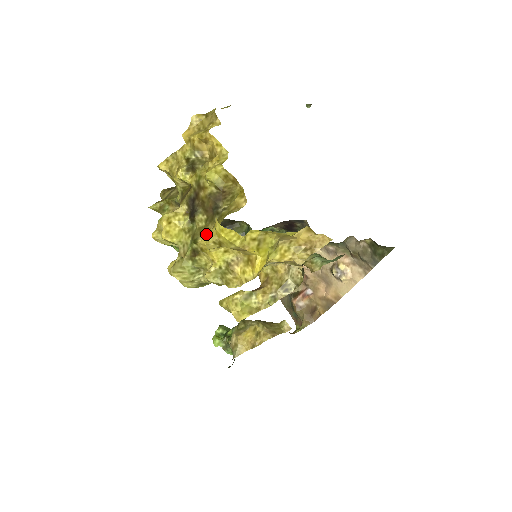
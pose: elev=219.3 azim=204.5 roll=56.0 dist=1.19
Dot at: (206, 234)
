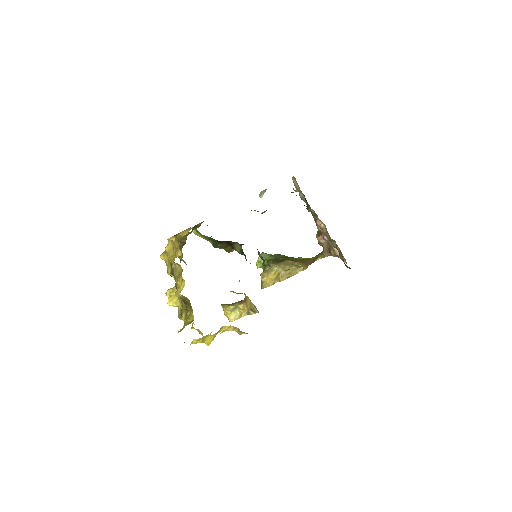
Dot at: (185, 315)
